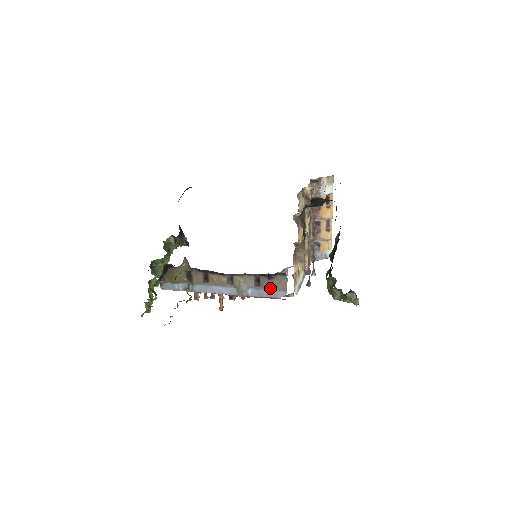
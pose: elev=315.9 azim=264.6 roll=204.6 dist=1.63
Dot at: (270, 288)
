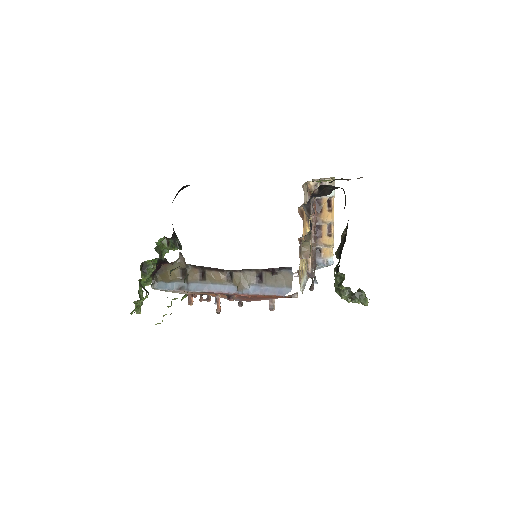
Dot at: (273, 285)
